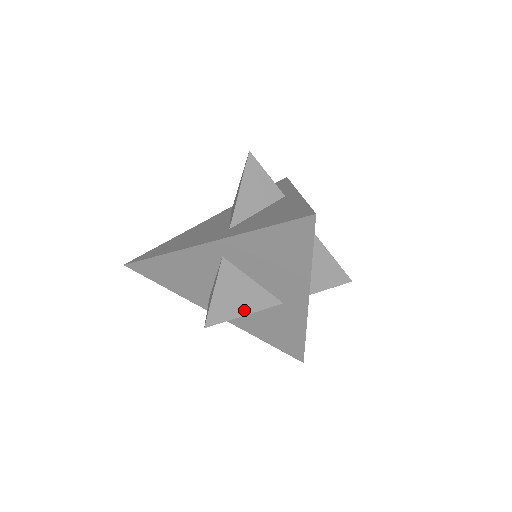
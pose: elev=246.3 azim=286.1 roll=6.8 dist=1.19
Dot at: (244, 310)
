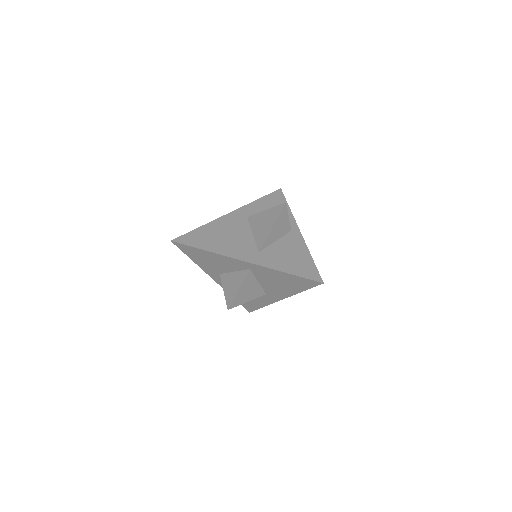
Dot at: (248, 299)
